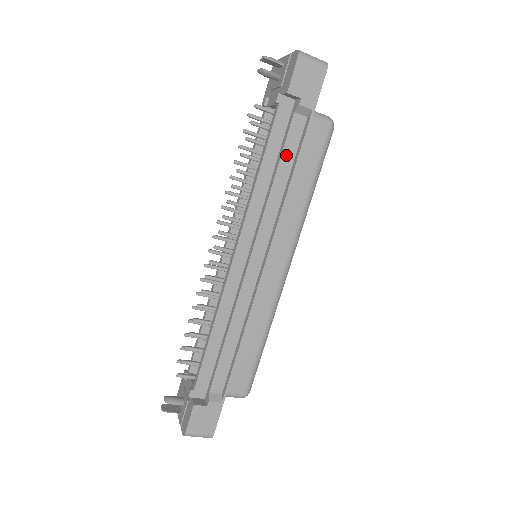
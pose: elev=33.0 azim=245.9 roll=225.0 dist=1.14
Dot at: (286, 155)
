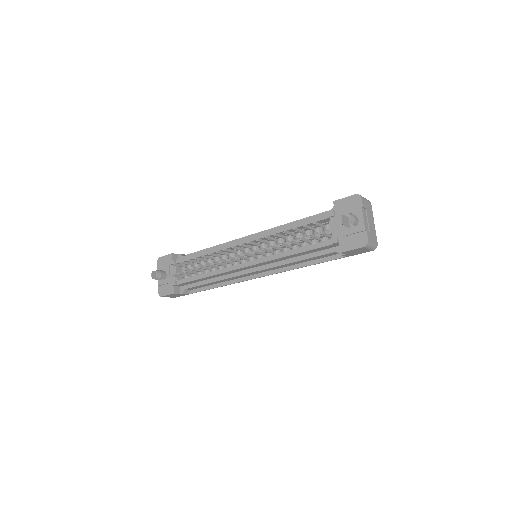
Dot at: (313, 258)
